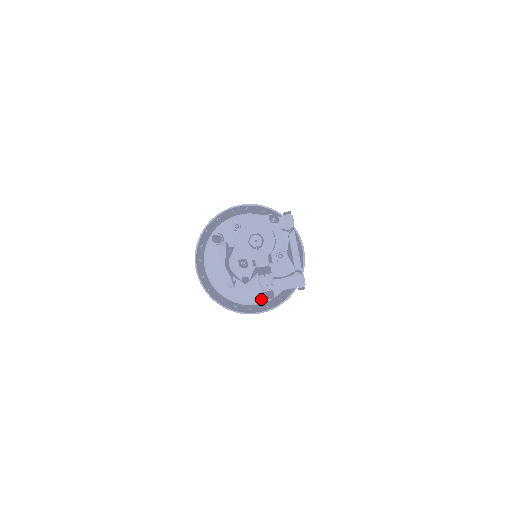
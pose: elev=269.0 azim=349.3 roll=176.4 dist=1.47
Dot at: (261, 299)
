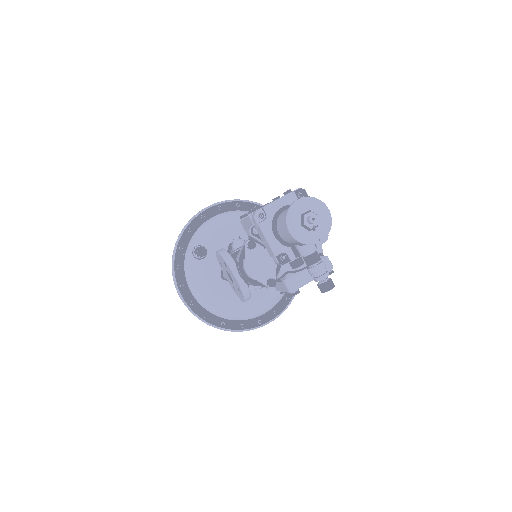
Dot at: (269, 305)
